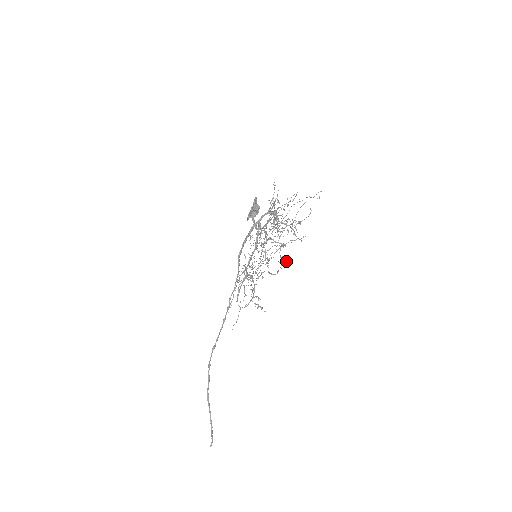
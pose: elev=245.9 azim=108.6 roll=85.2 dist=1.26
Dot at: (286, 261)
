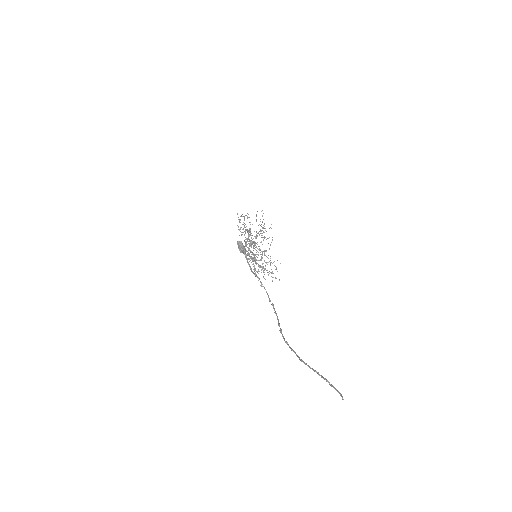
Dot at: (269, 237)
